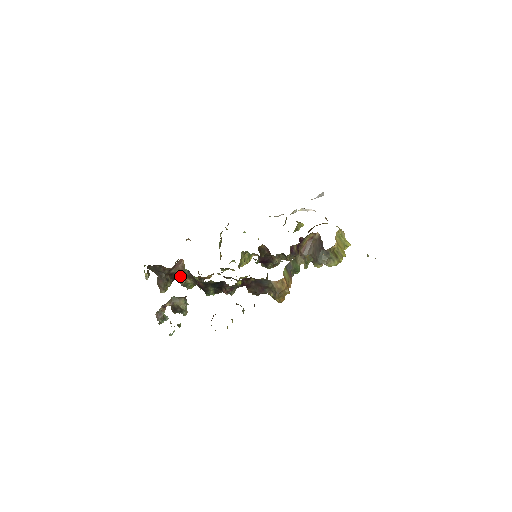
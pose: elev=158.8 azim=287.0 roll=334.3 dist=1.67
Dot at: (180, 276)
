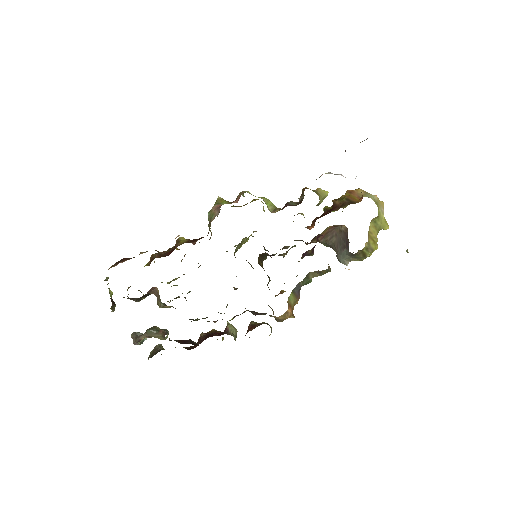
Dot at: occluded
